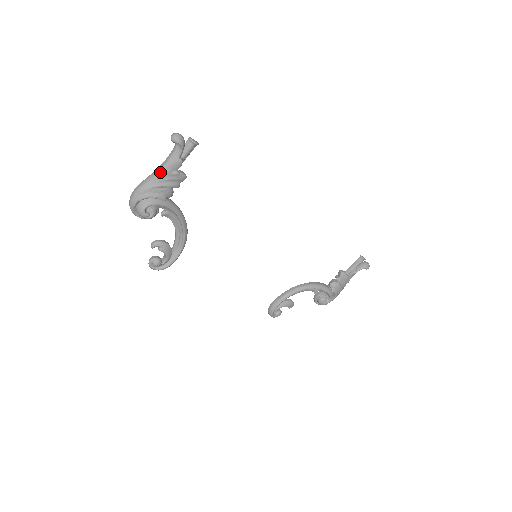
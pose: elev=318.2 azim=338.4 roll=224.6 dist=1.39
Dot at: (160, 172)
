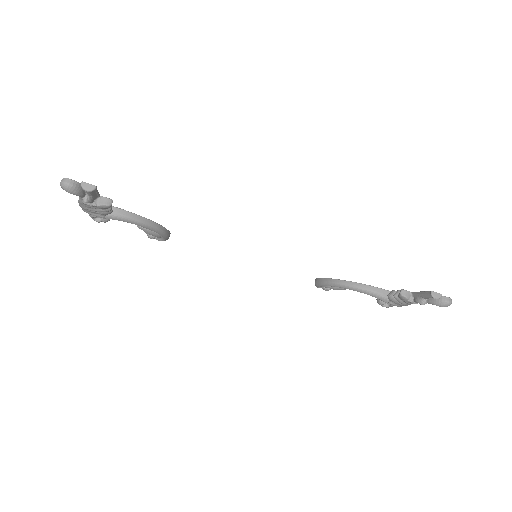
Dot at: (81, 199)
